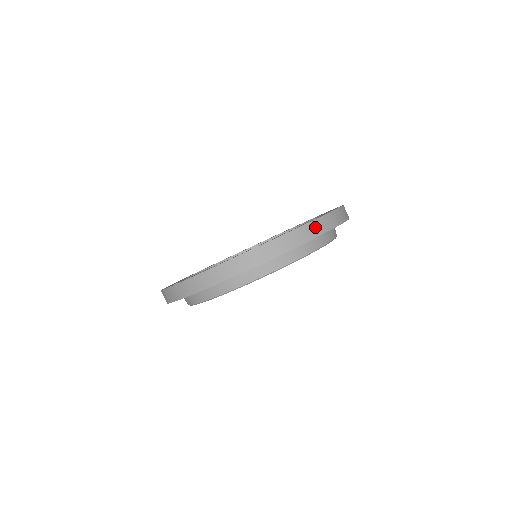
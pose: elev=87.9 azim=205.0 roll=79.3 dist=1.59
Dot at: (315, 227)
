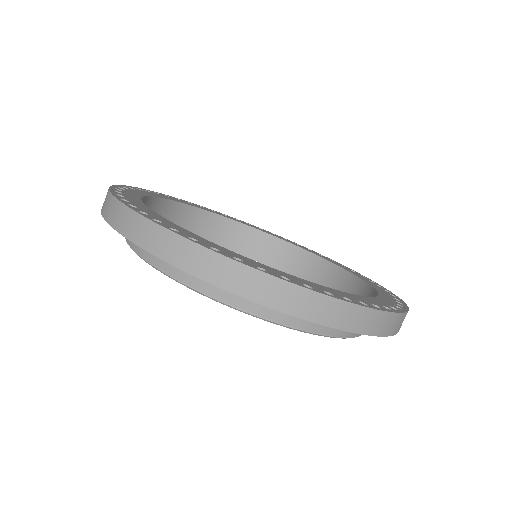
Dot at: occluded
